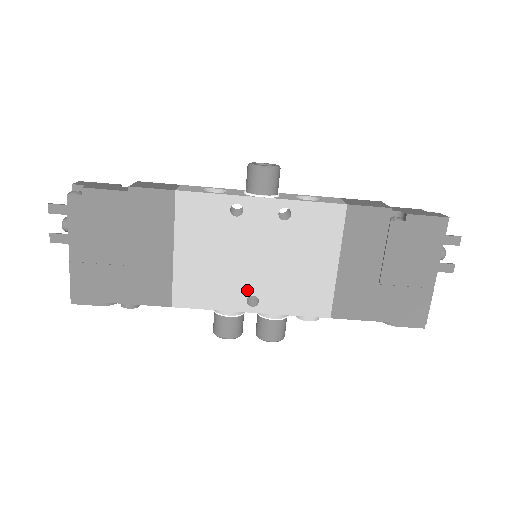
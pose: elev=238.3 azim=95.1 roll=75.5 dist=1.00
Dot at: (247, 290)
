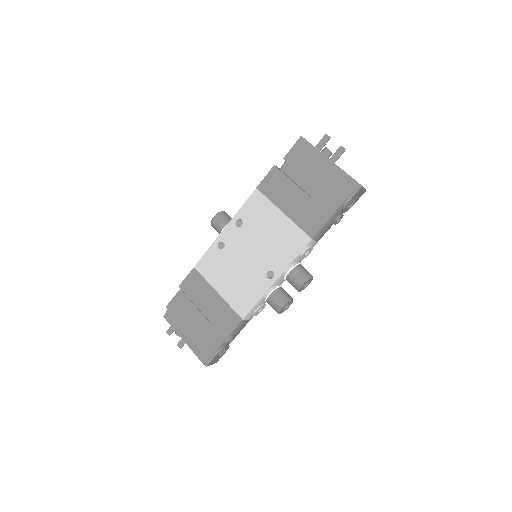
Dot at: (262, 273)
